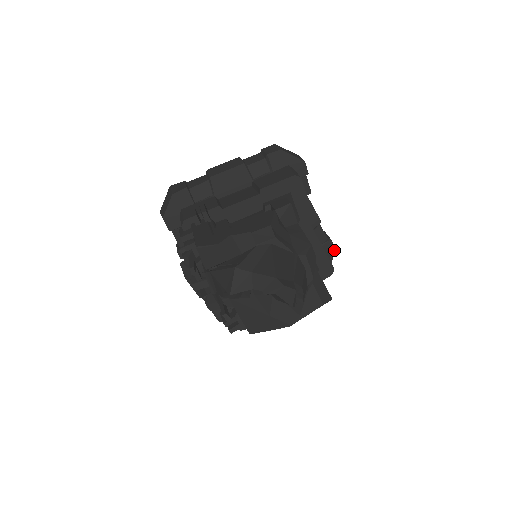
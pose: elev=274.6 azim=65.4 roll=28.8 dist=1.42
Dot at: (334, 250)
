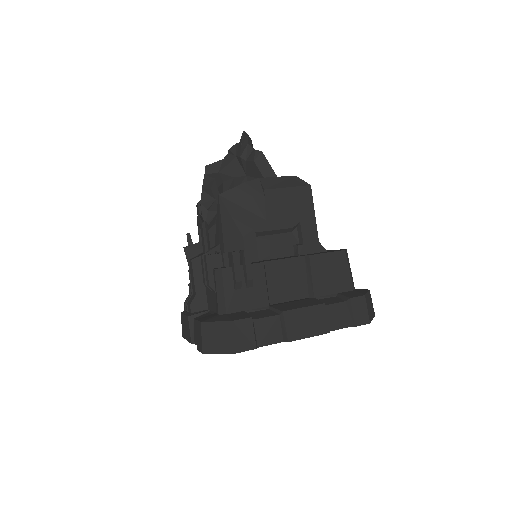
Dot at: (367, 290)
